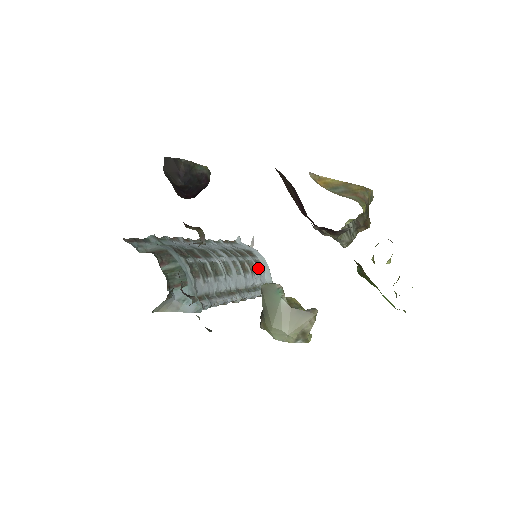
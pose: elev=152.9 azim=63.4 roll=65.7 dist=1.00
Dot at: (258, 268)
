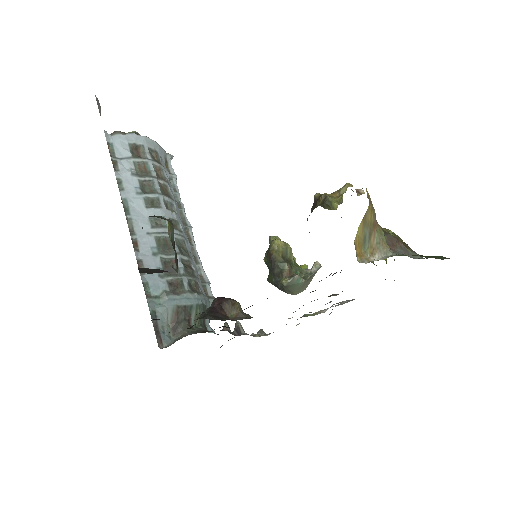
Dot at: (157, 161)
